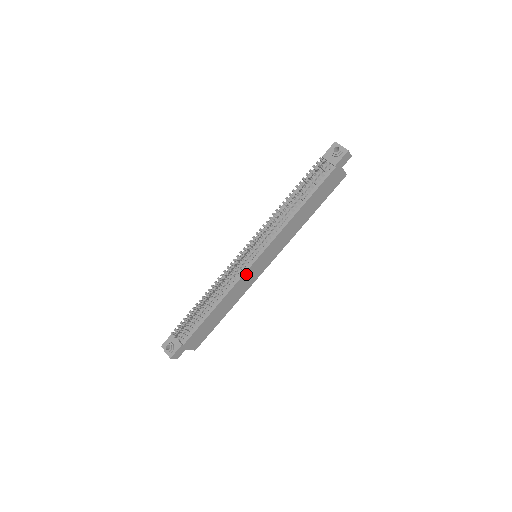
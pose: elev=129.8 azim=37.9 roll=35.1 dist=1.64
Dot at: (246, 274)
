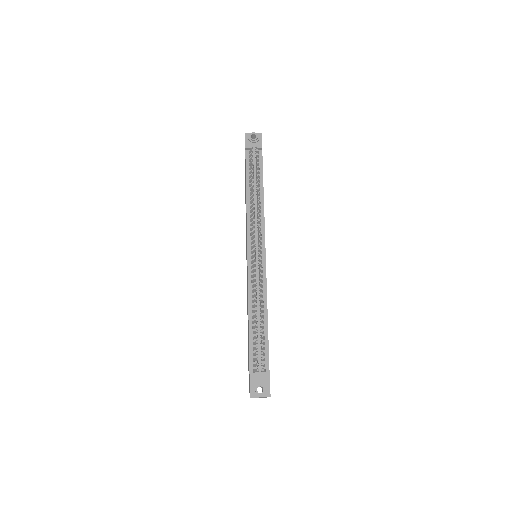
Dot at: (265, 272)
